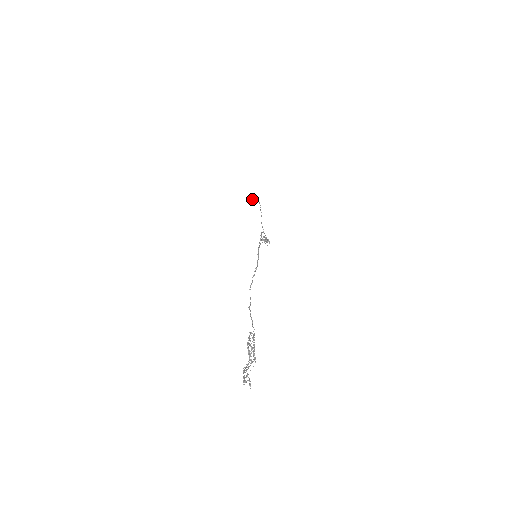
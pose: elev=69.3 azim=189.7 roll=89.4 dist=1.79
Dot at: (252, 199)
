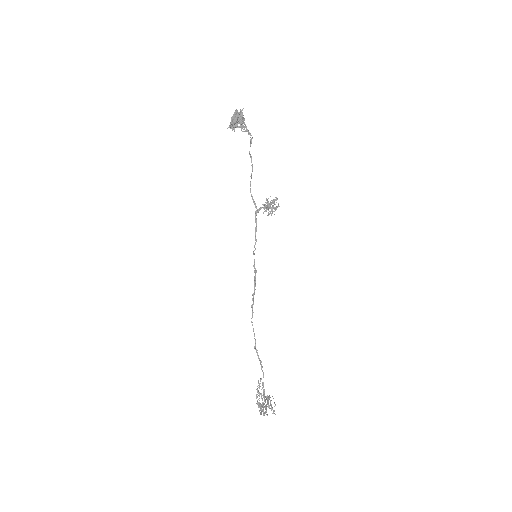
Dot at: (235, 127)
